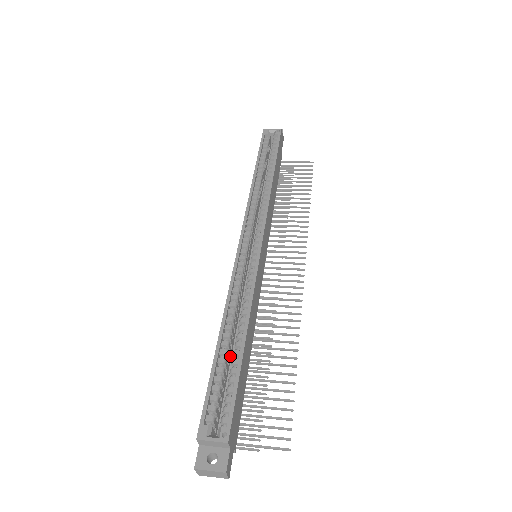
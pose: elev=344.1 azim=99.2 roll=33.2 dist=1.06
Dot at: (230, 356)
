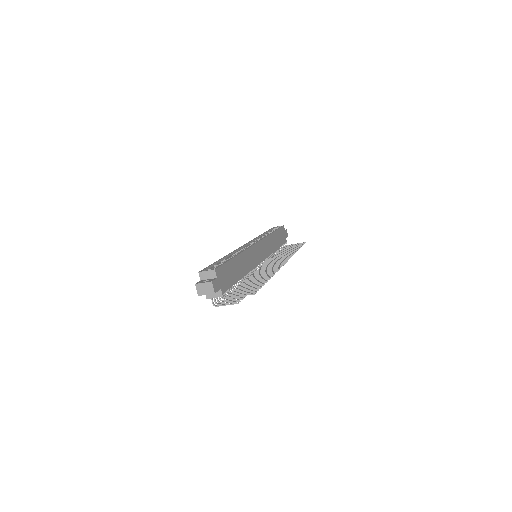
Dot at: occluded
